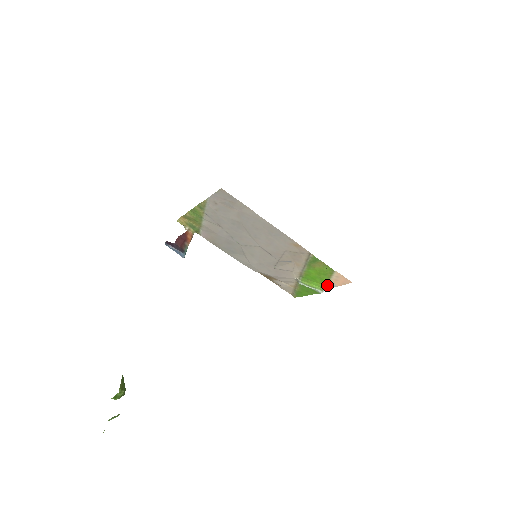
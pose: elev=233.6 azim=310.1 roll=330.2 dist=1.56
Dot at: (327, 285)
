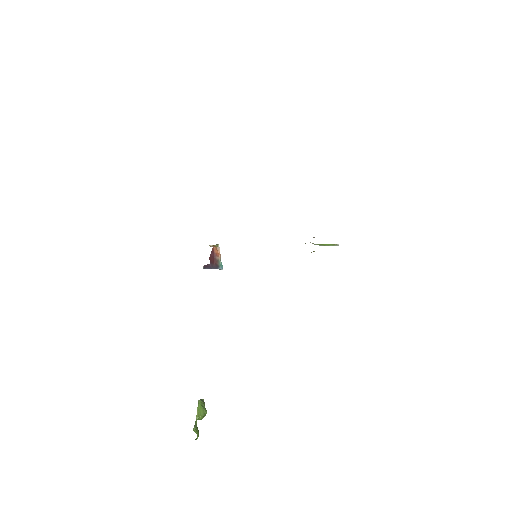
Dot at: occluded
